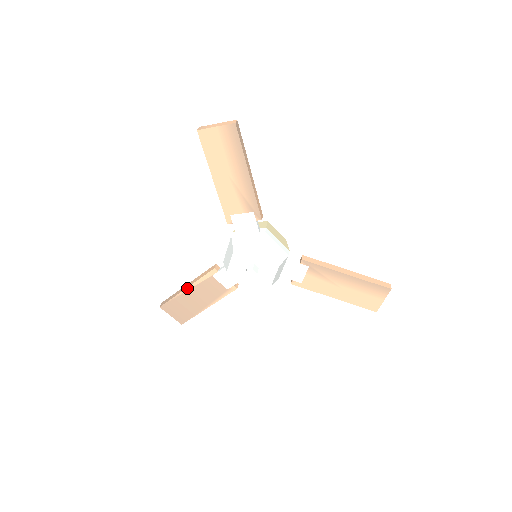
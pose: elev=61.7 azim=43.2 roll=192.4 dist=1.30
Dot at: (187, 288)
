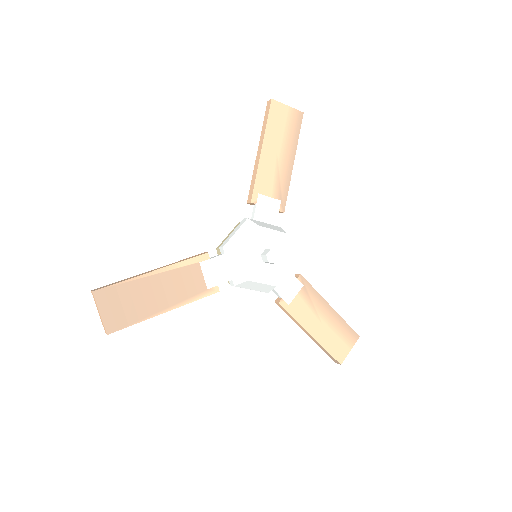
Dot at: (156, 271)
